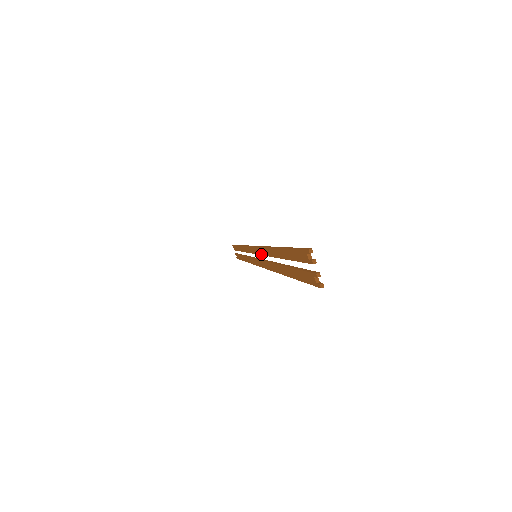
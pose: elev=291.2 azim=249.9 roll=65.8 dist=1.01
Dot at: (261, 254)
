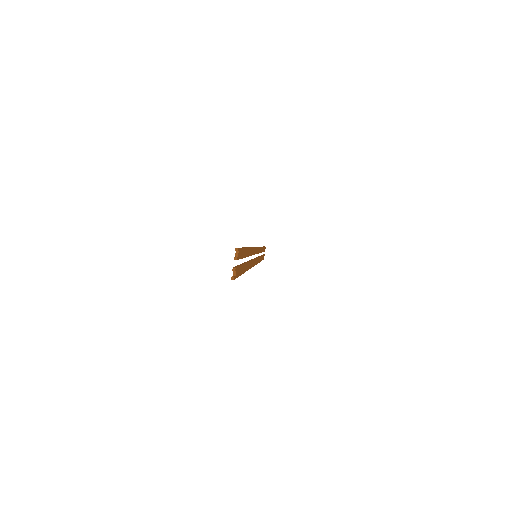
Dot at: occluded
